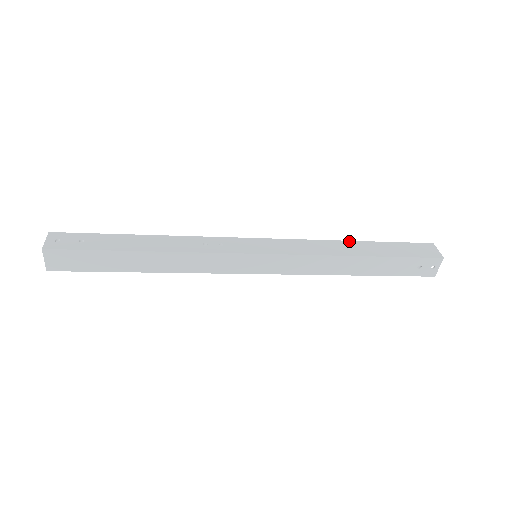
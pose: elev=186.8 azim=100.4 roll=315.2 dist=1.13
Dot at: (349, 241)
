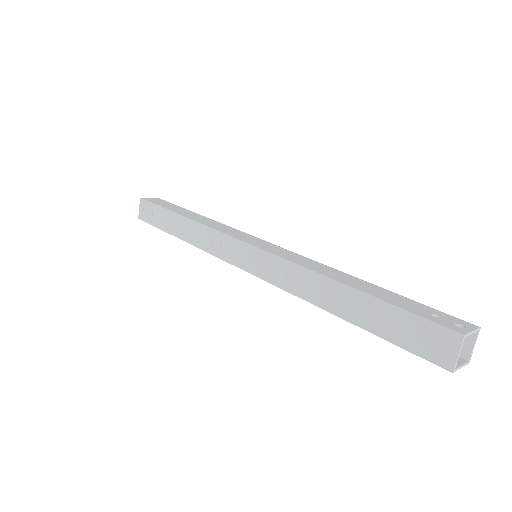
Dot at: (335, 281)
